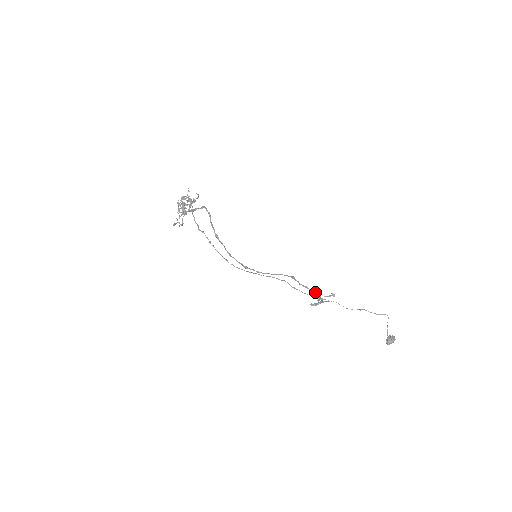
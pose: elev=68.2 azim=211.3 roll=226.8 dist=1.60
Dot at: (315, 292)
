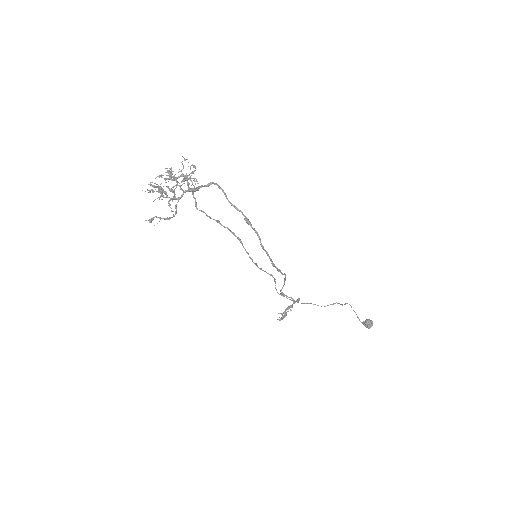
Dot at: (291, 298)
